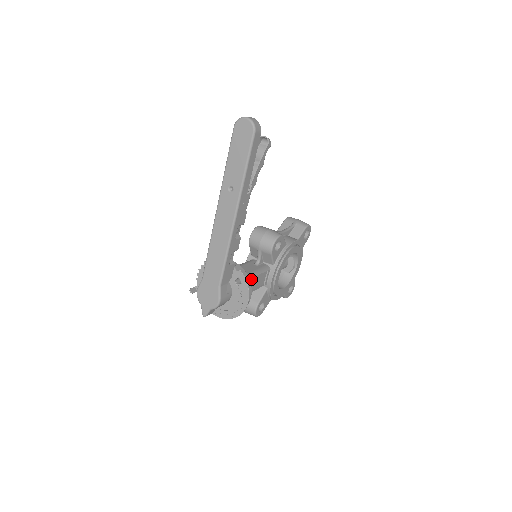
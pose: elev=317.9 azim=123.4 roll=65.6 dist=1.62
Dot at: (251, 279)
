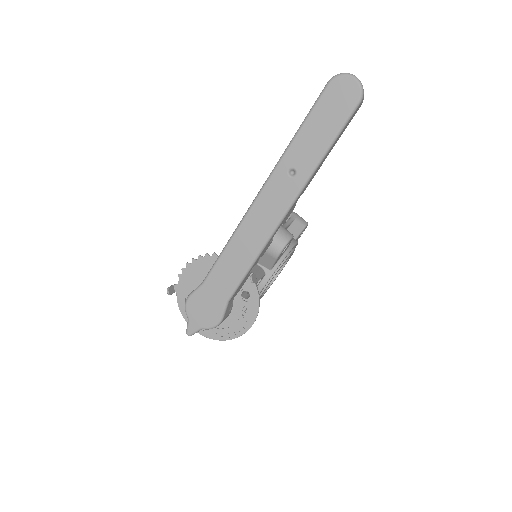
Dot at: occluded
